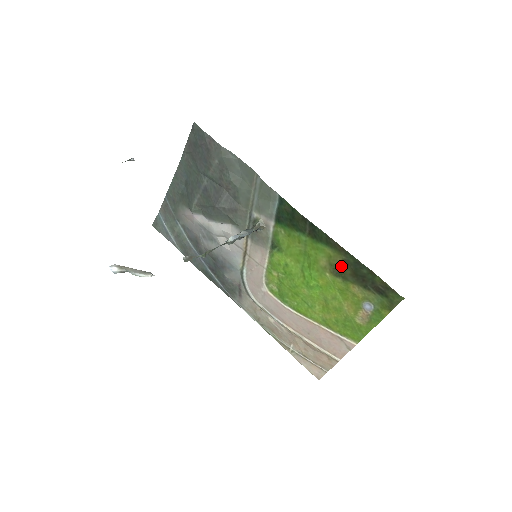
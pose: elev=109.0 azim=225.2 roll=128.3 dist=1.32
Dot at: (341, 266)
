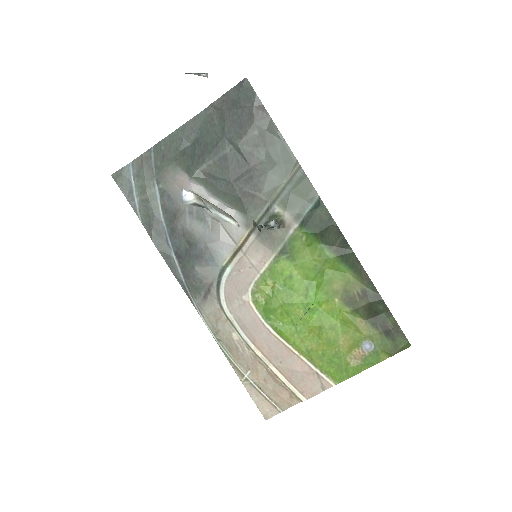
Dot at: (357, 295)
